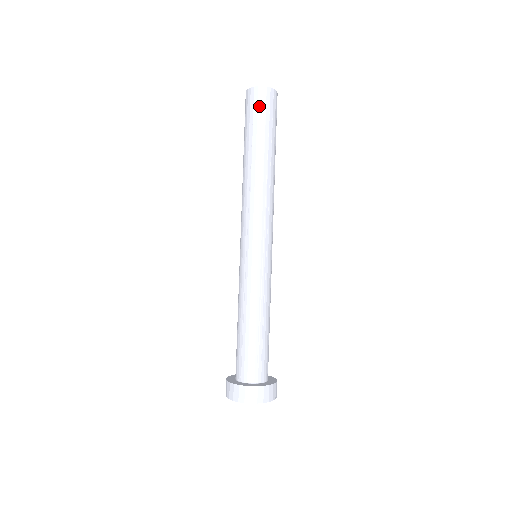
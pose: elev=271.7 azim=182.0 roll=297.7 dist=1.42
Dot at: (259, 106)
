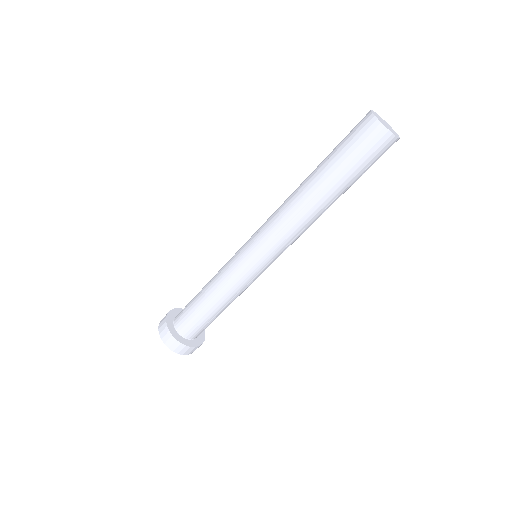
Dot at: (371, 150)
